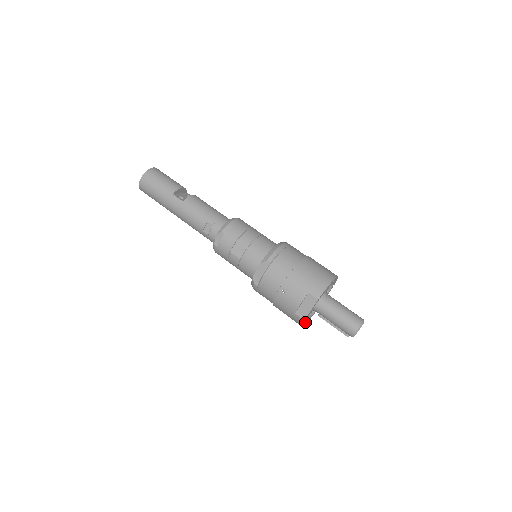
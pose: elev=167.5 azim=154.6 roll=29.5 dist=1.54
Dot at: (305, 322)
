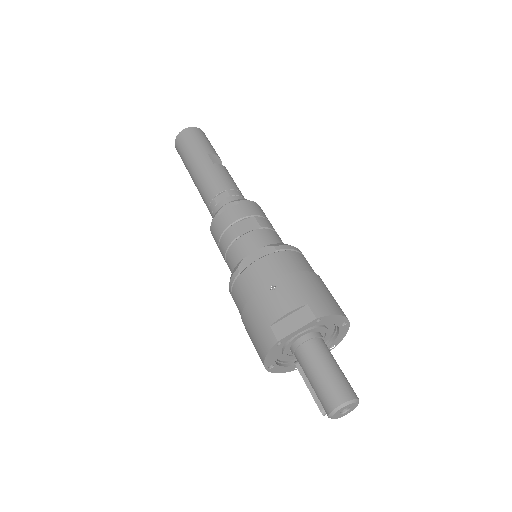
Dot at: (271, 359)
